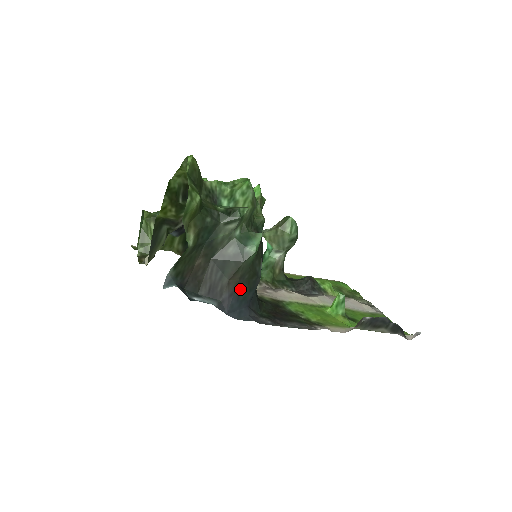
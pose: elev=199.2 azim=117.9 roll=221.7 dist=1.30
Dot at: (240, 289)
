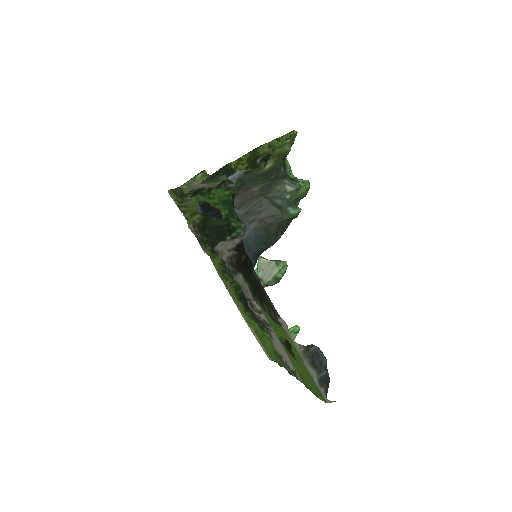
Dot at: (262, 233)
